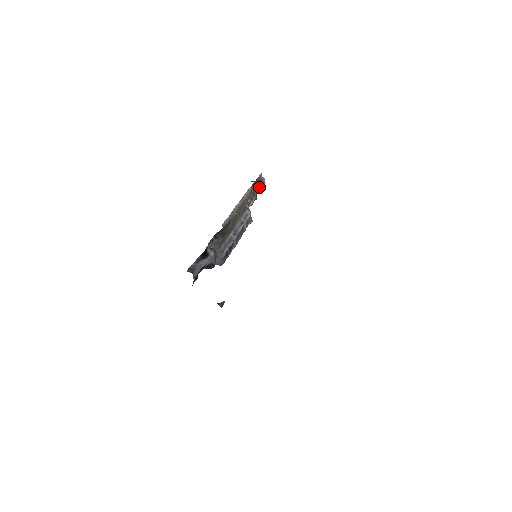
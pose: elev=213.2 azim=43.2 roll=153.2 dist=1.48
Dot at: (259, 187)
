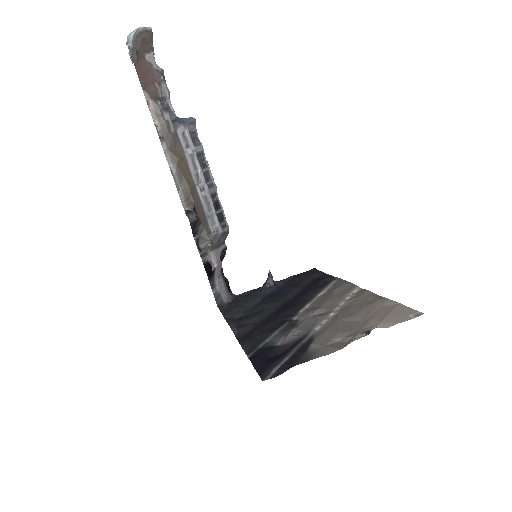
Dot at: (146, 52)
